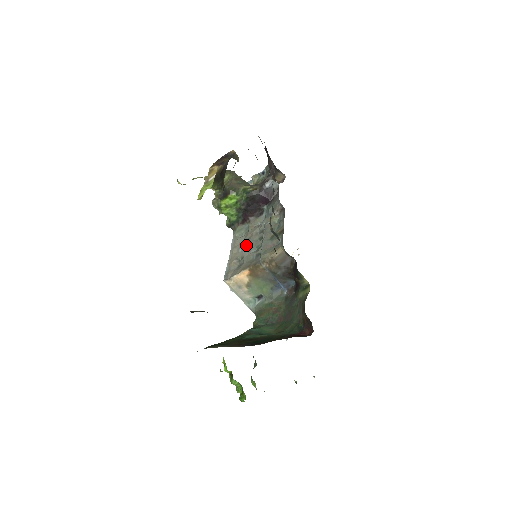
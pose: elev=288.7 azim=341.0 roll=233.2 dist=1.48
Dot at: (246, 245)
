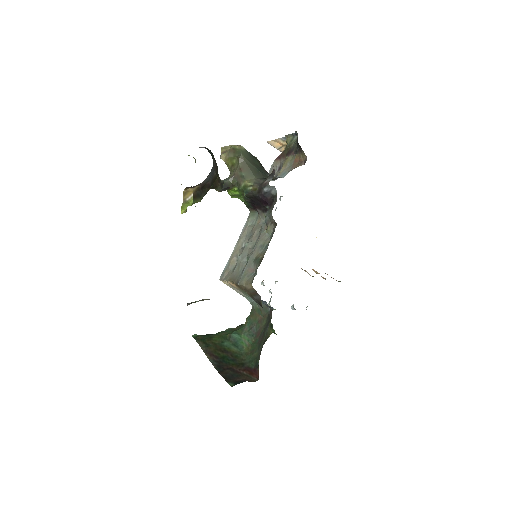
Dot at: occluded
